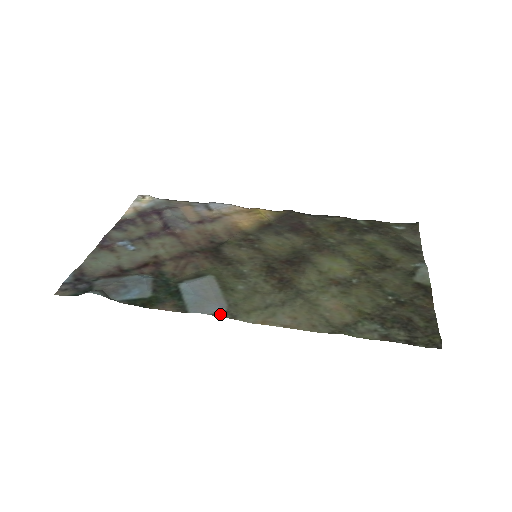
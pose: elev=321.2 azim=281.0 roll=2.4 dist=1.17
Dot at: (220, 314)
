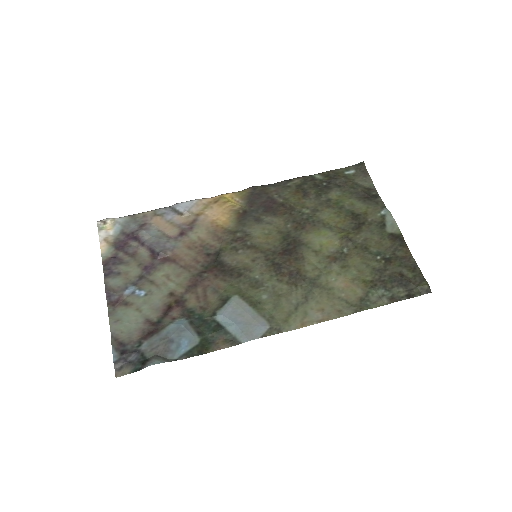
Dot at: (267, 333)
